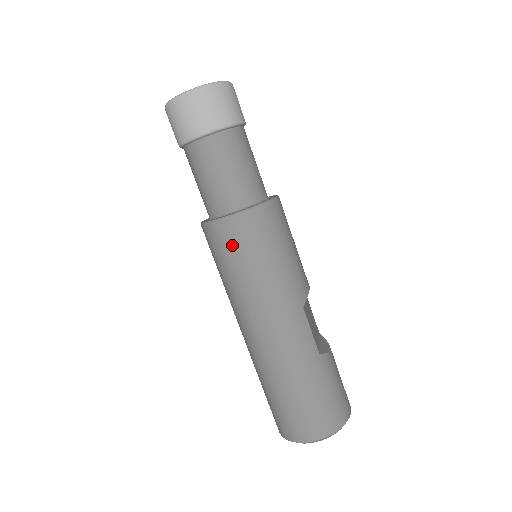
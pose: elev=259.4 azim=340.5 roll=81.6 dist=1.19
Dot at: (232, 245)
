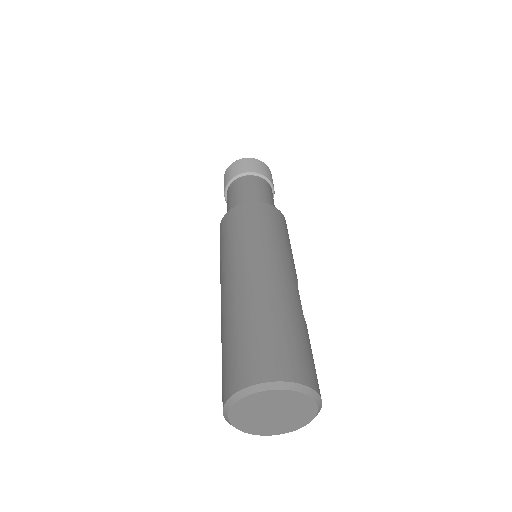
Dot at: (255, 215)
